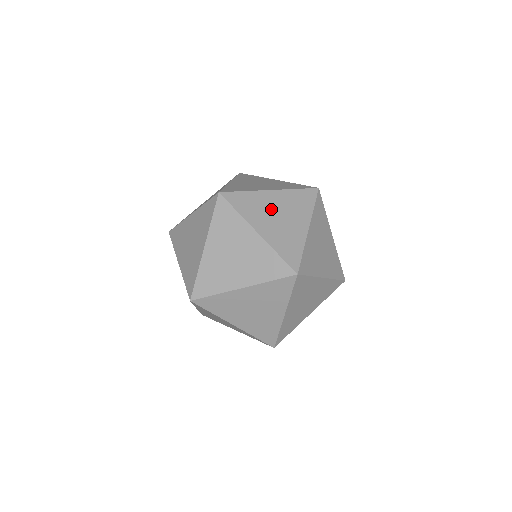
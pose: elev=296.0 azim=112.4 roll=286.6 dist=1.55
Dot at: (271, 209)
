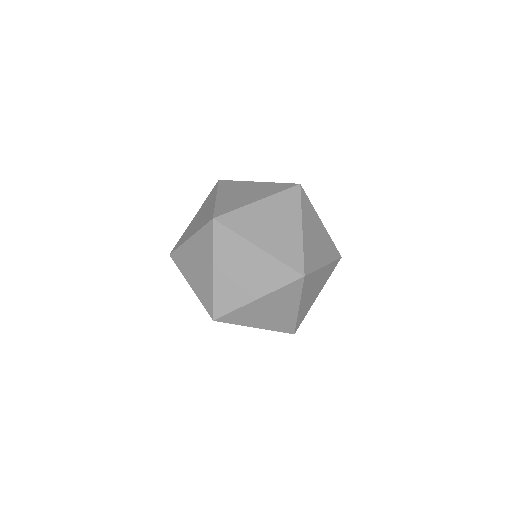
Dot at: occluded
